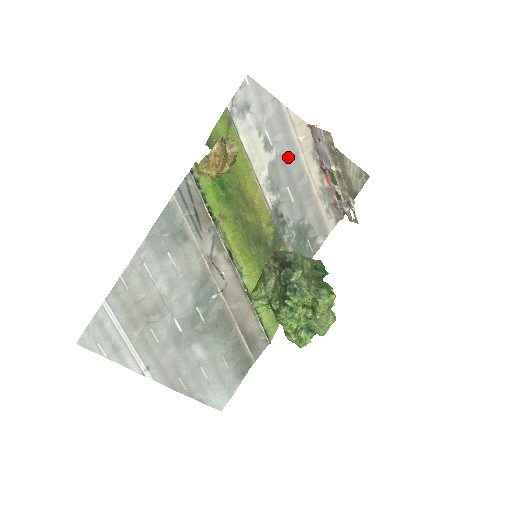
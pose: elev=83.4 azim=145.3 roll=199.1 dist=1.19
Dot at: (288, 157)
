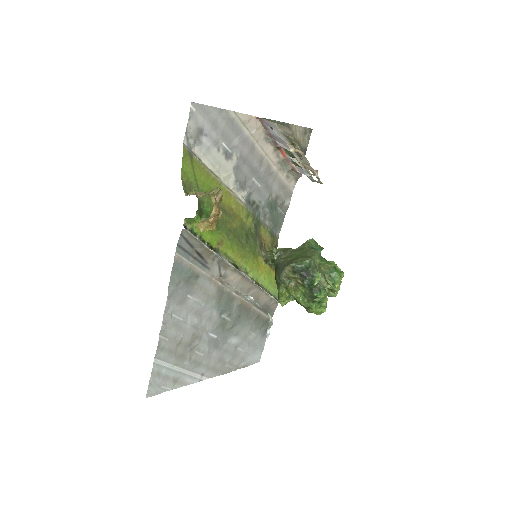
Dot at: (247, 154)
